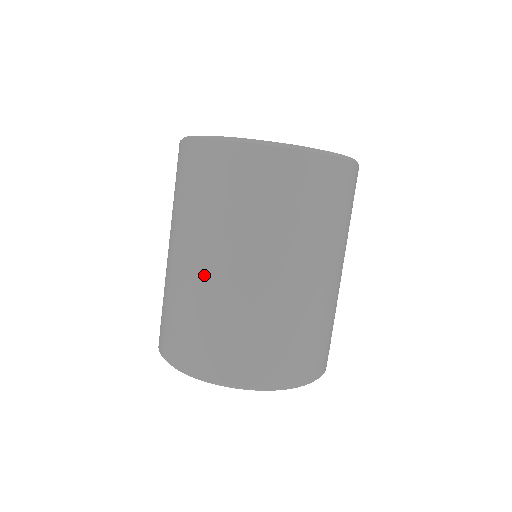
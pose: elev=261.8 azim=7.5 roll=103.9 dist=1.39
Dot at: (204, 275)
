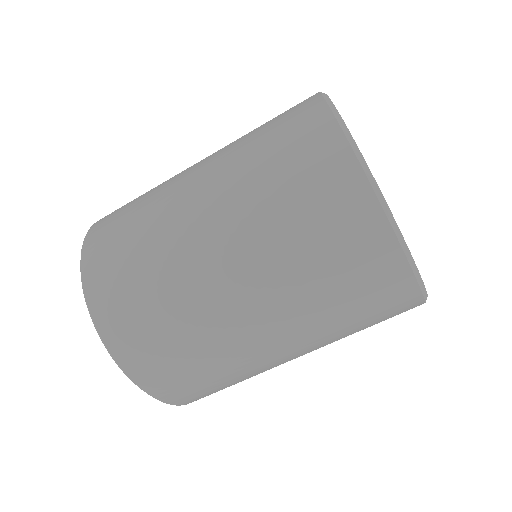
Dot at: (183, 200)
